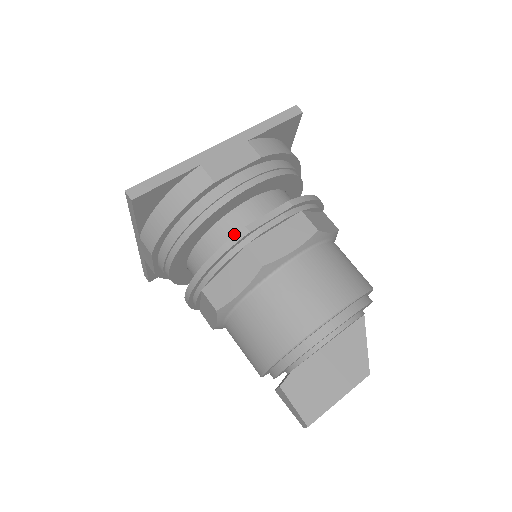
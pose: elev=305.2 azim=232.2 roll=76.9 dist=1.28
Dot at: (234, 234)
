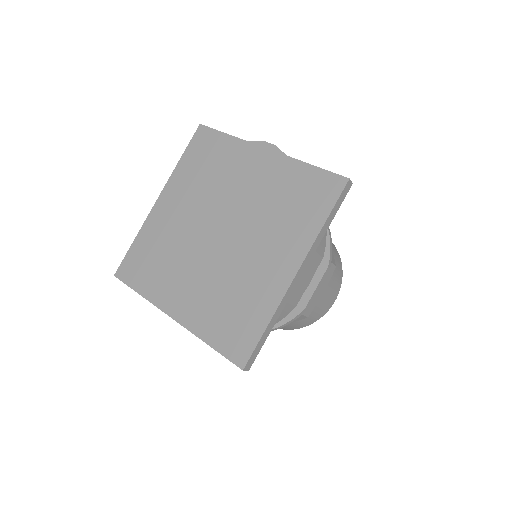
Dot at: occluded
